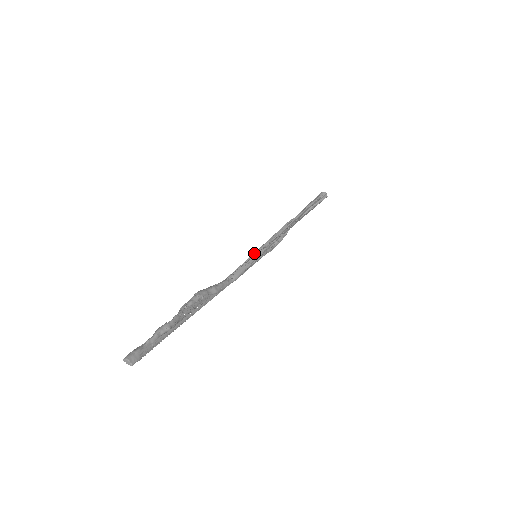
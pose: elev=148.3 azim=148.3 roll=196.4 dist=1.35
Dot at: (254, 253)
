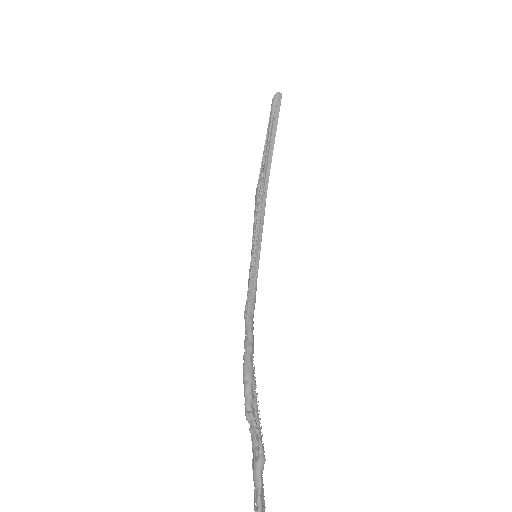
Dot at: (254, 255)
